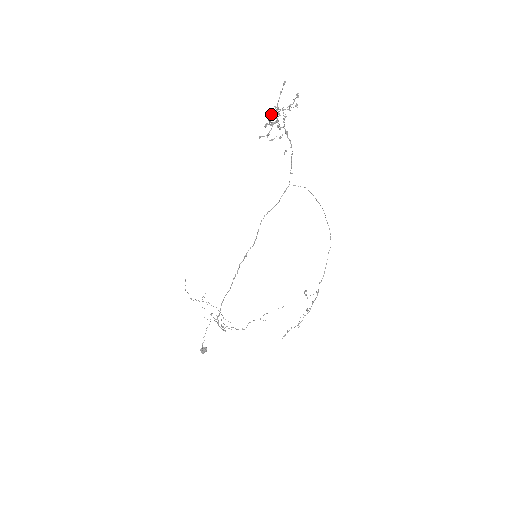
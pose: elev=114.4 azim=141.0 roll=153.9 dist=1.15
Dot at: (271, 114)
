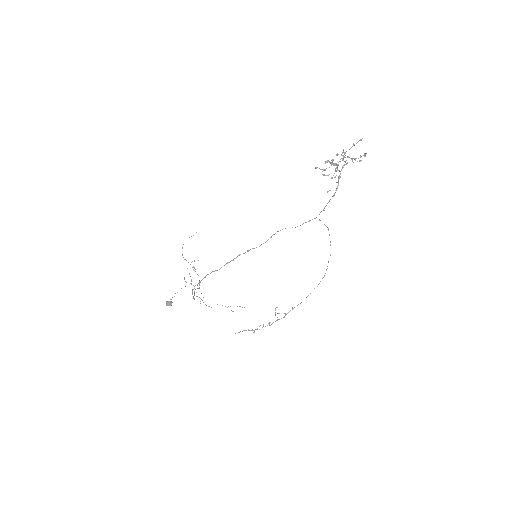
Dot at: (337, 154)
